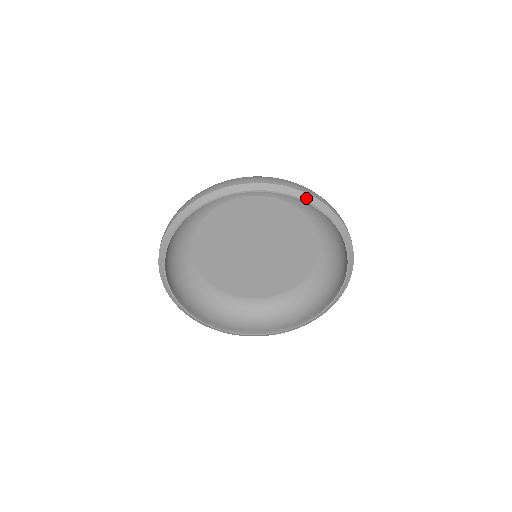
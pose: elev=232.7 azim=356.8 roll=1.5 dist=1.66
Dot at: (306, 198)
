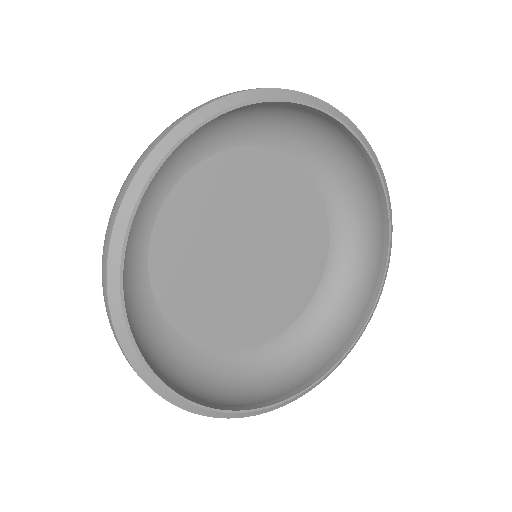
Dot at: (371, 151)
